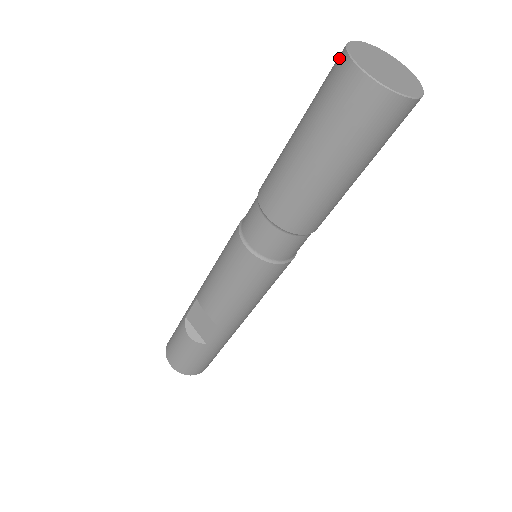
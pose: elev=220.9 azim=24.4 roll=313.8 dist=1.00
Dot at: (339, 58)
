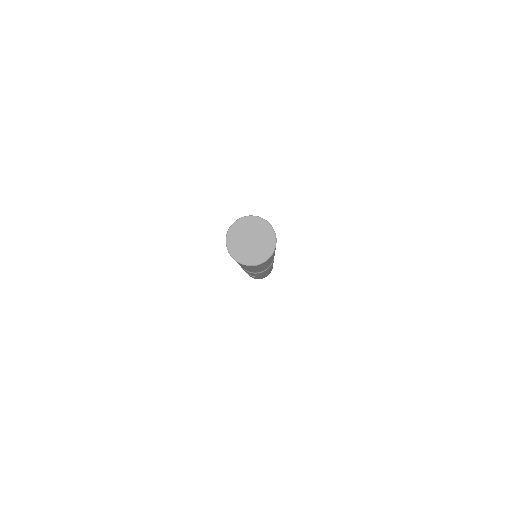
Dot at: (226, 239)
